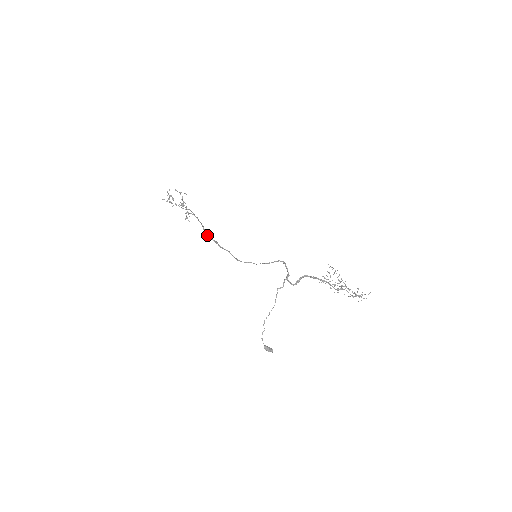
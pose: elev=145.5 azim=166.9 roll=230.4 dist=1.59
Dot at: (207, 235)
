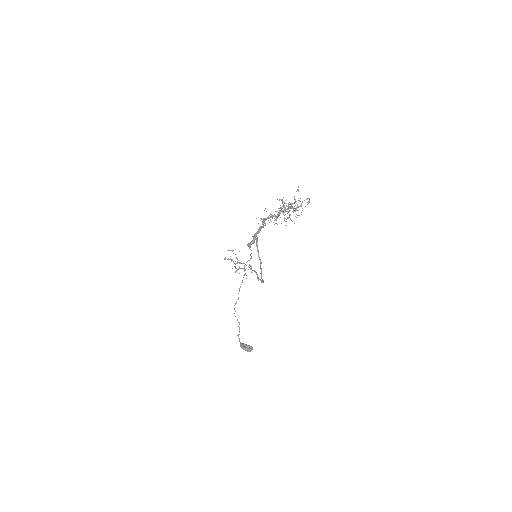
Dot at: (258, 280)
